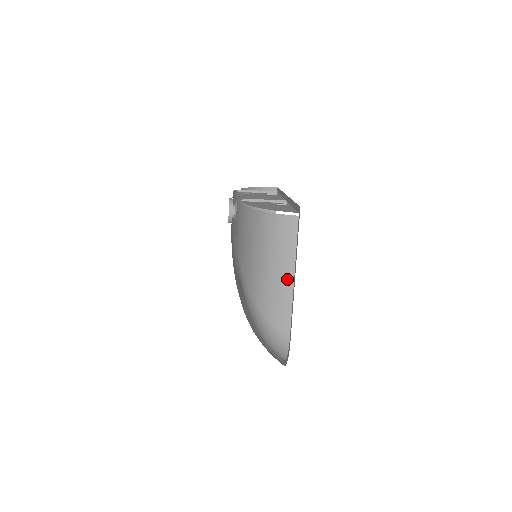
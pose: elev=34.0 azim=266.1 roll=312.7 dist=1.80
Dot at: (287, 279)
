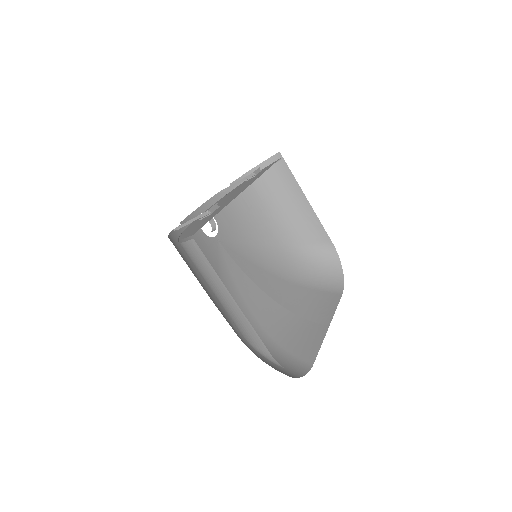
Dot at: (230, 302)
